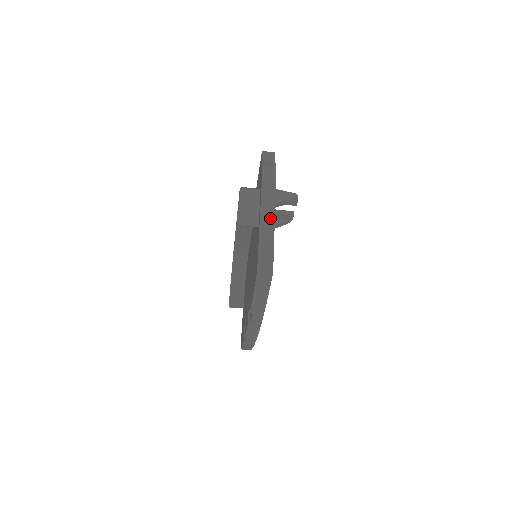
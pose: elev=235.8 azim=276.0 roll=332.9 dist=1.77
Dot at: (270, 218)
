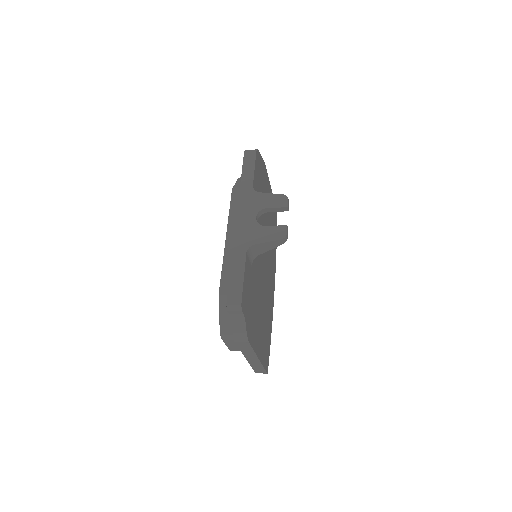
Dot at: (255, 360)
